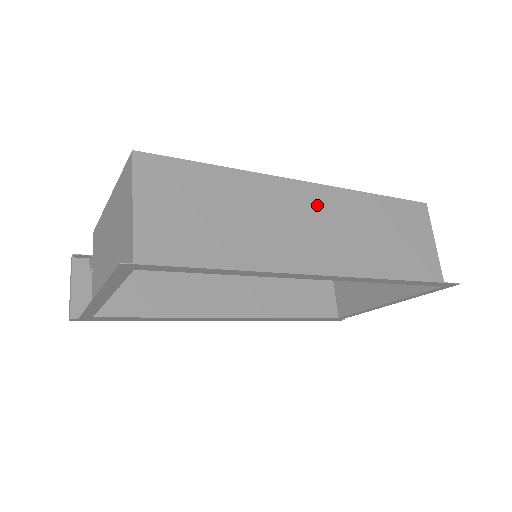
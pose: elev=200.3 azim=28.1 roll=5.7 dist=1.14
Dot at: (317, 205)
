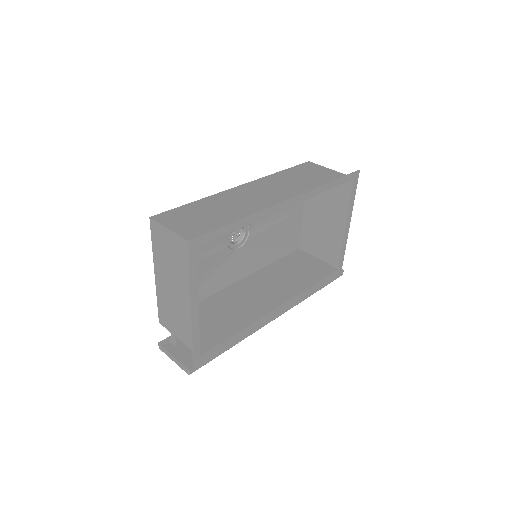
Dot at: (256, 188)
